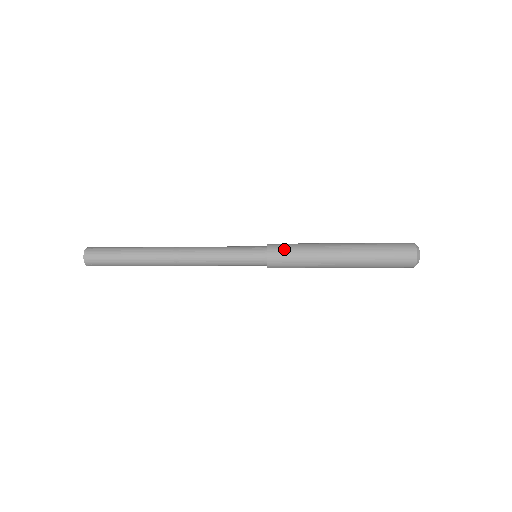
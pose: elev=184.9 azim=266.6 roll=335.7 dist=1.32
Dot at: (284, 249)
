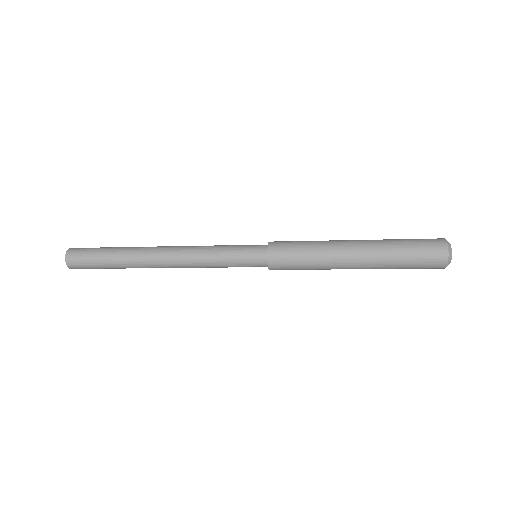
Dot at: (287, 244)
